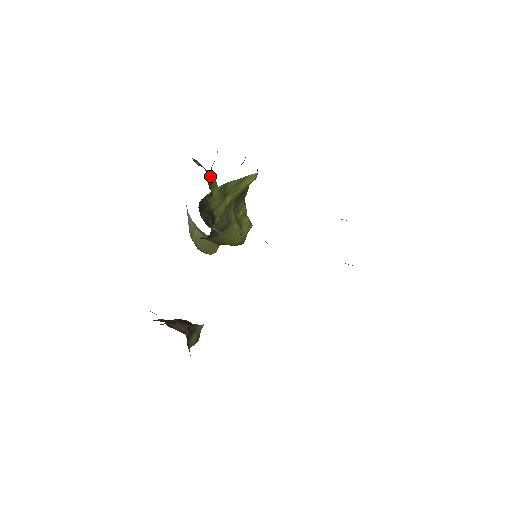
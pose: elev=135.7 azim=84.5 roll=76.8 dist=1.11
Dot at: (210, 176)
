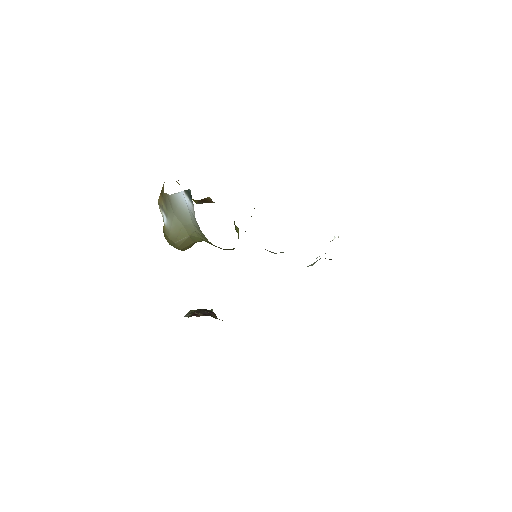
Dot at: occluded
